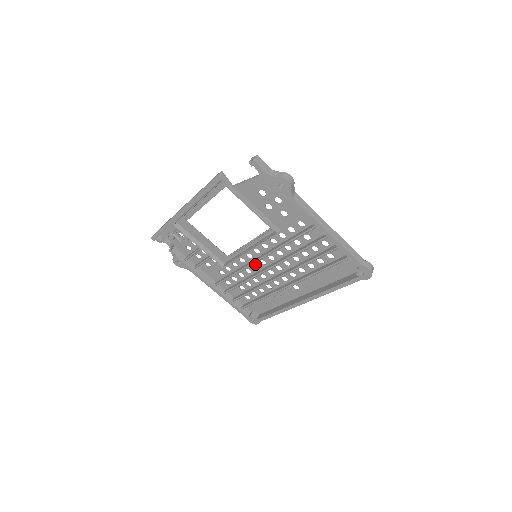
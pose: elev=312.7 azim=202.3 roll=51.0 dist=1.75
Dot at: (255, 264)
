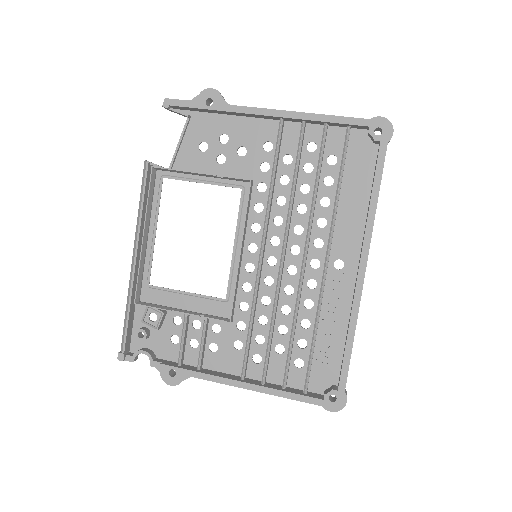
Dot at: (265, 276)
